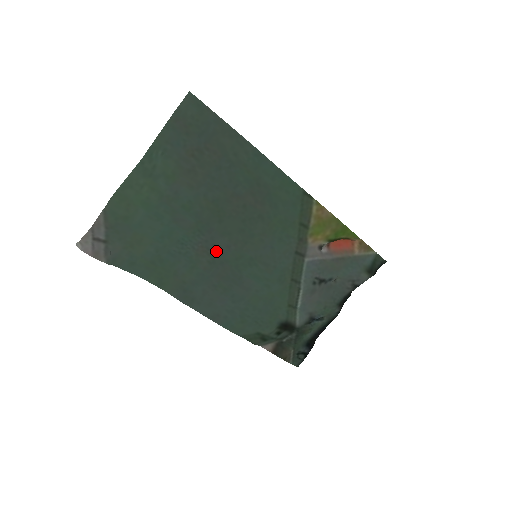
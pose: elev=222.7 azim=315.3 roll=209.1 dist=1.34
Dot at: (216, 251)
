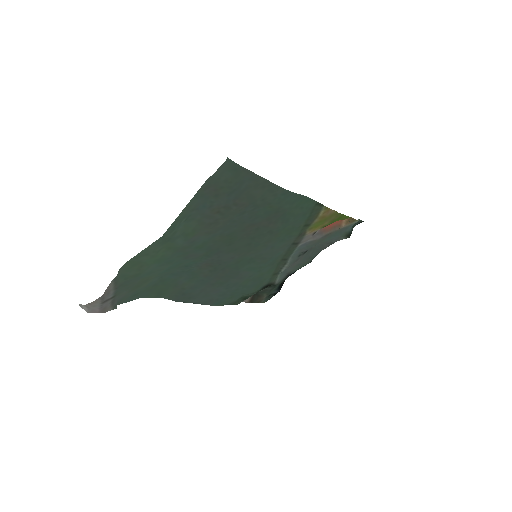
Dot at: (219, 263)
